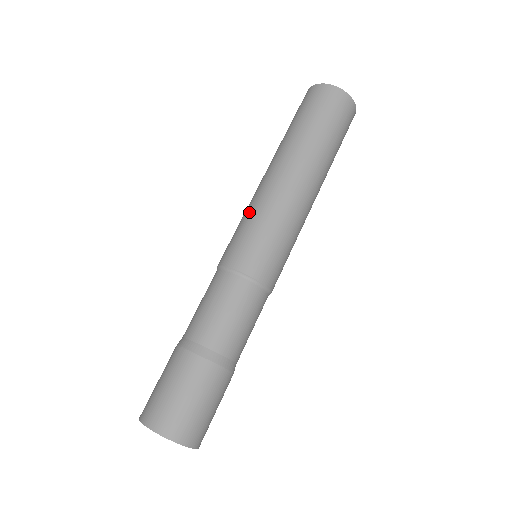
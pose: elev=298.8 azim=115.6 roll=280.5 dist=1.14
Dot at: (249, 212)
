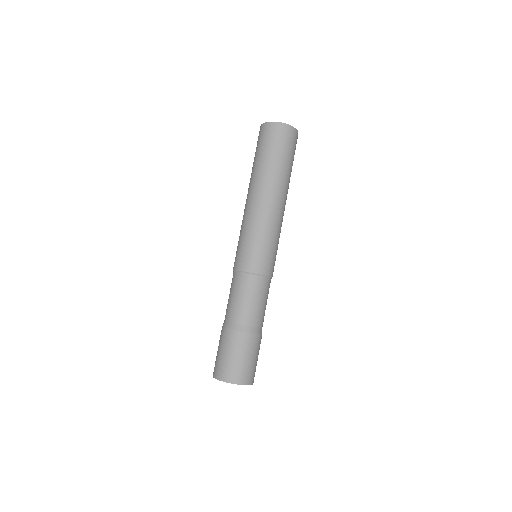
Dot at: (246, 230)
